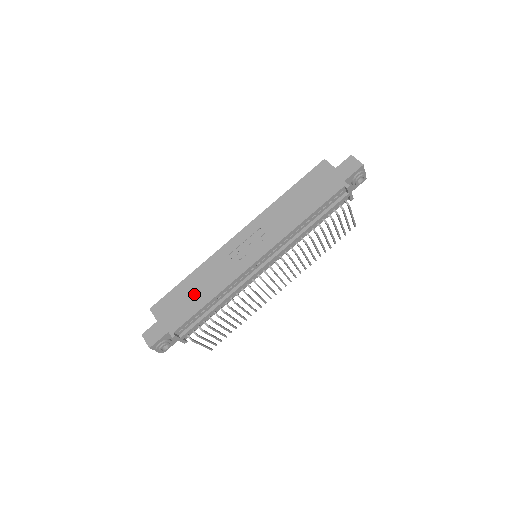
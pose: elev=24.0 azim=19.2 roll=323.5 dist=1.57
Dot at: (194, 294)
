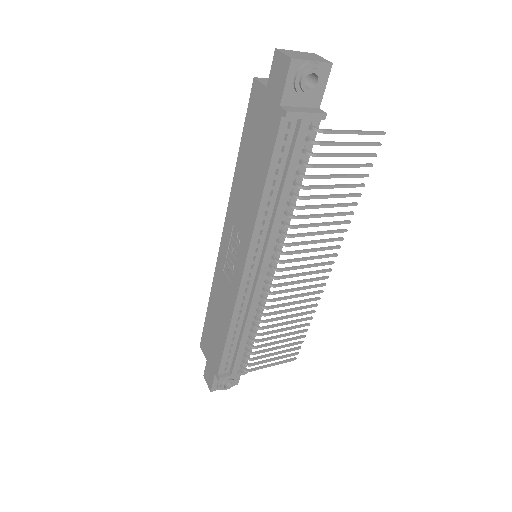
Dot at: (216, 327)
